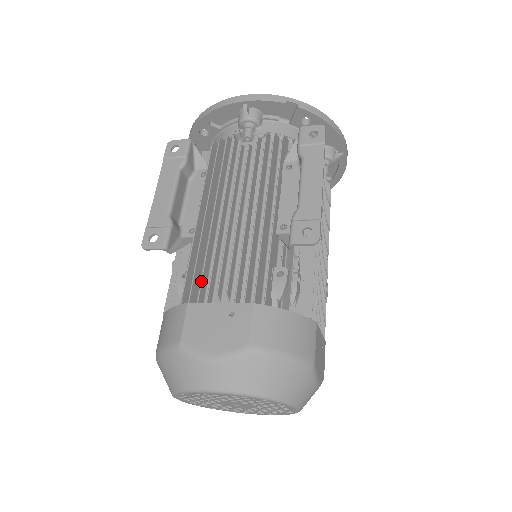
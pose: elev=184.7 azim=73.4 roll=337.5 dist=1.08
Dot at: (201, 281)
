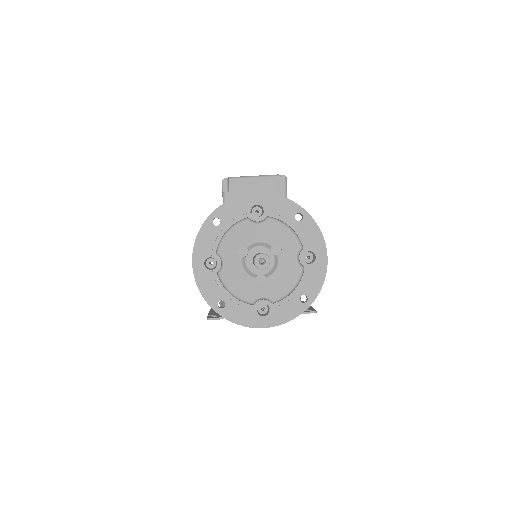
Dot at: occluded
